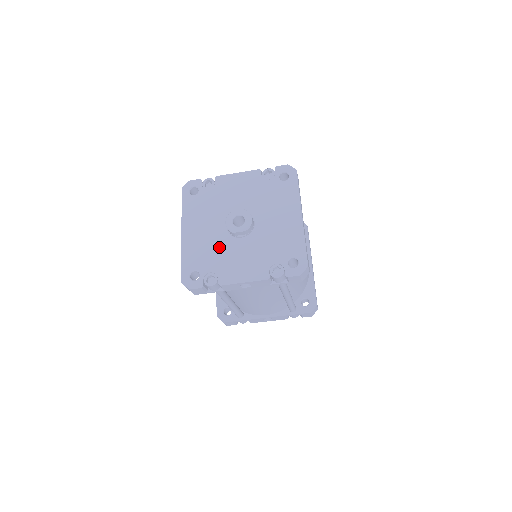
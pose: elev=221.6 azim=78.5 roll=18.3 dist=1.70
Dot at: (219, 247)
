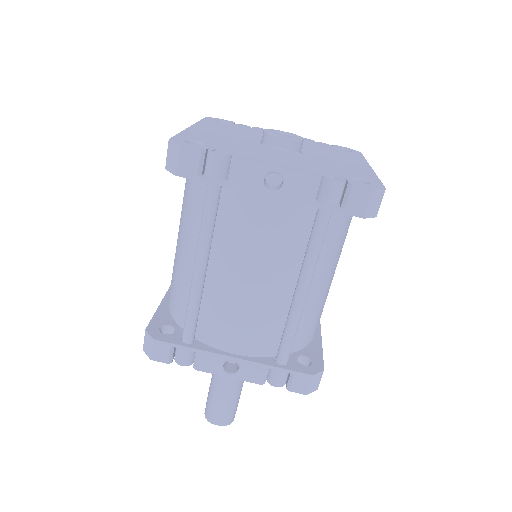
Dot at: (244, 144)
